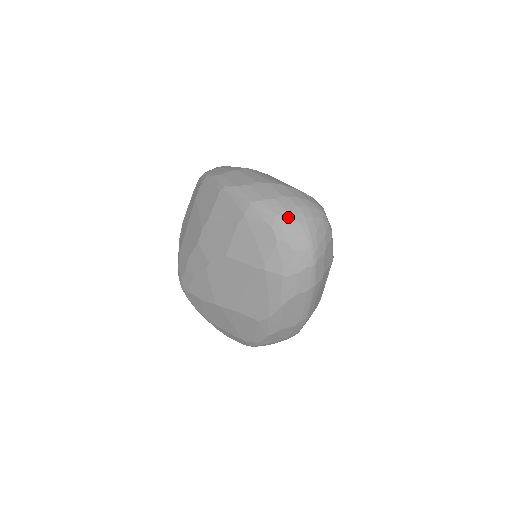
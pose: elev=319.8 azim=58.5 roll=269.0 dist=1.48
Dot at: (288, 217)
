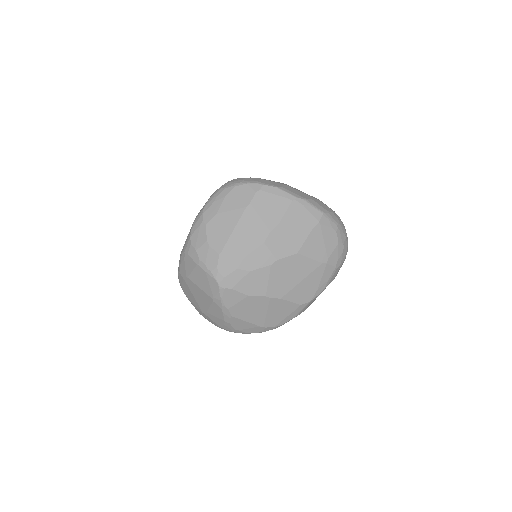
Dot at: (342, 226)
